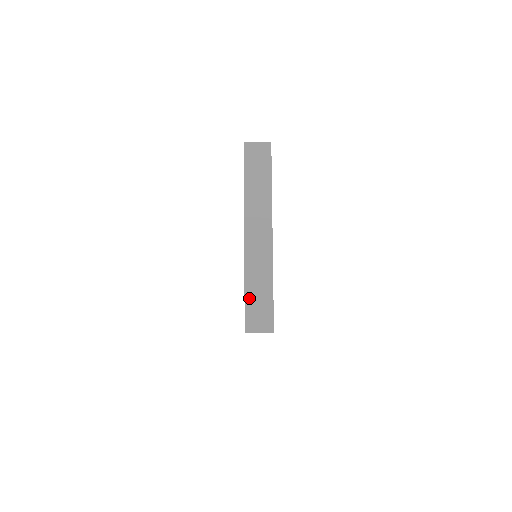
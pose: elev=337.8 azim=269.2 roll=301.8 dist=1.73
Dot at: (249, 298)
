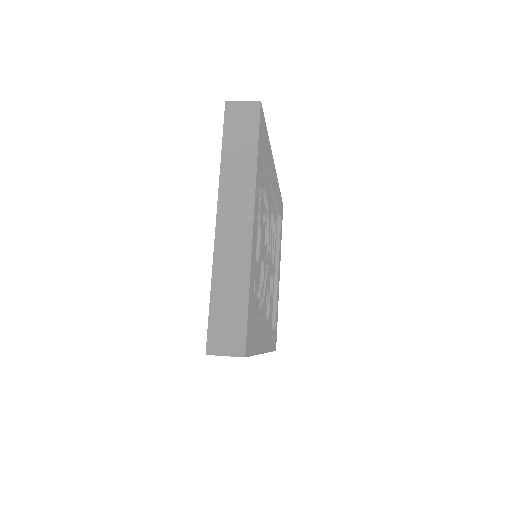
Dot at: (215, 308)
